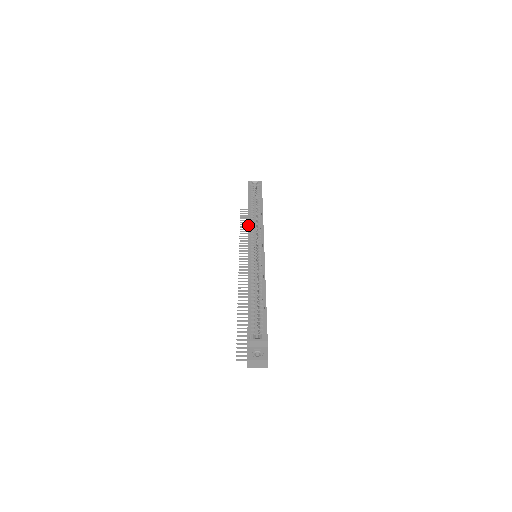
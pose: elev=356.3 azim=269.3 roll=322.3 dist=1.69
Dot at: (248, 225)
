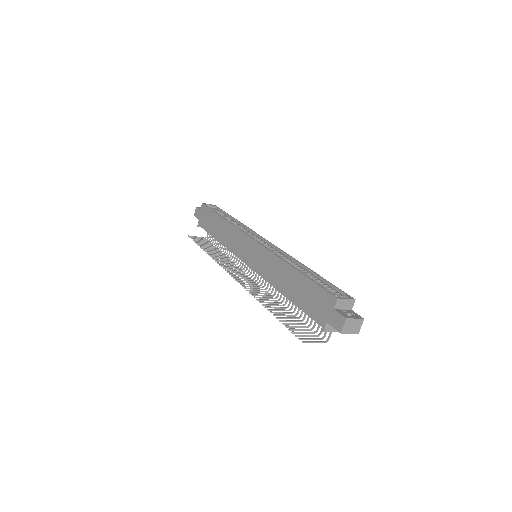
Dot at: (237, 227)
